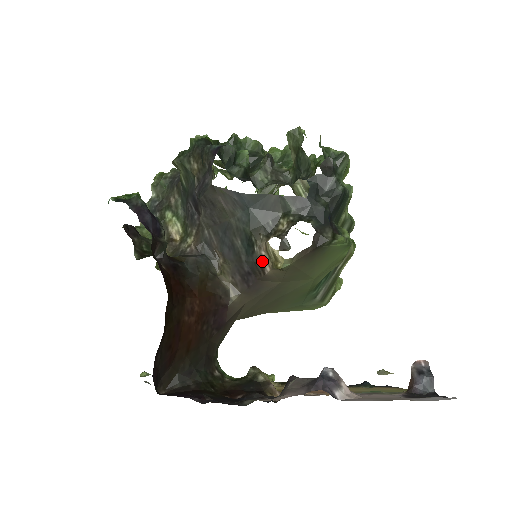
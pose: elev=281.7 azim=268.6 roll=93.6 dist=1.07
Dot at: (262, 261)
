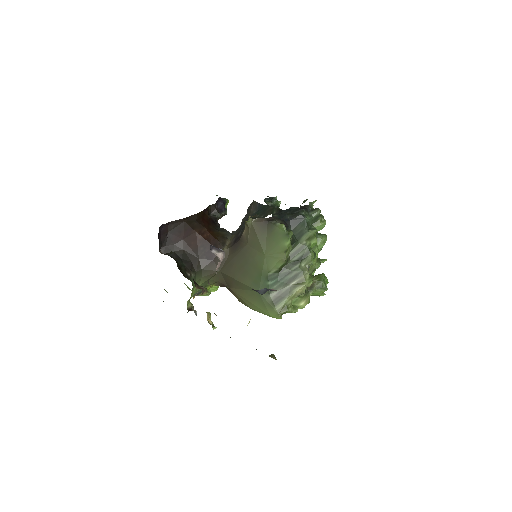
Dot at: occluded
